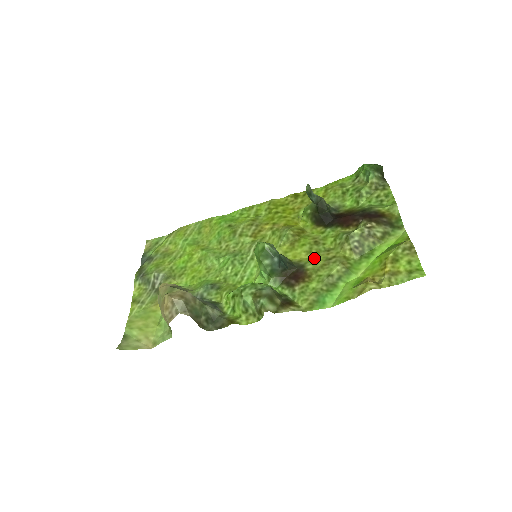
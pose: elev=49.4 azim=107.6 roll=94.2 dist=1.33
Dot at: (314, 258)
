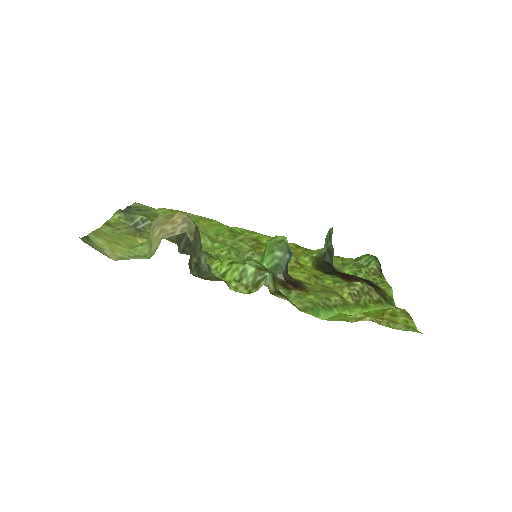
Dot at: (312, 284)
